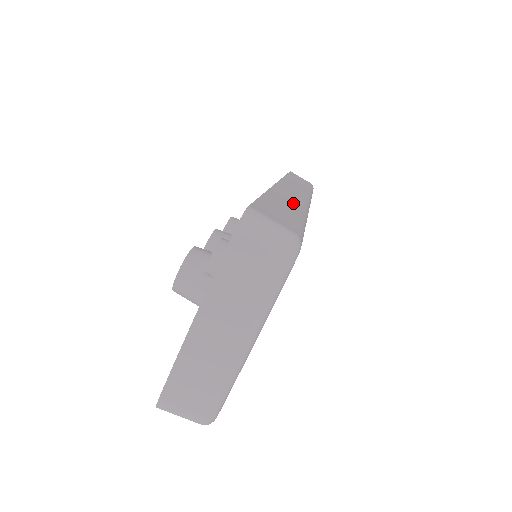
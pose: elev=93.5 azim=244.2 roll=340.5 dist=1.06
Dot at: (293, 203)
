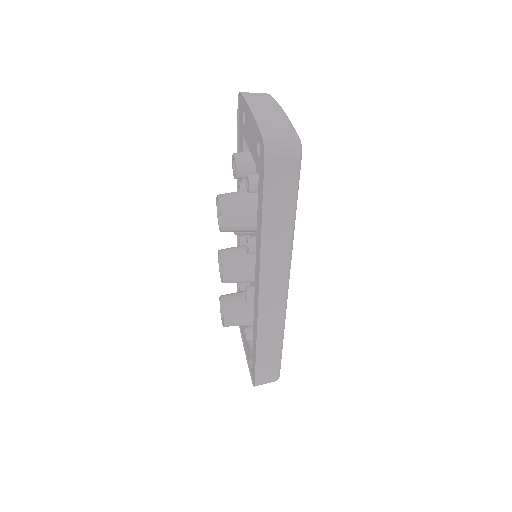
Dot at: occluded
